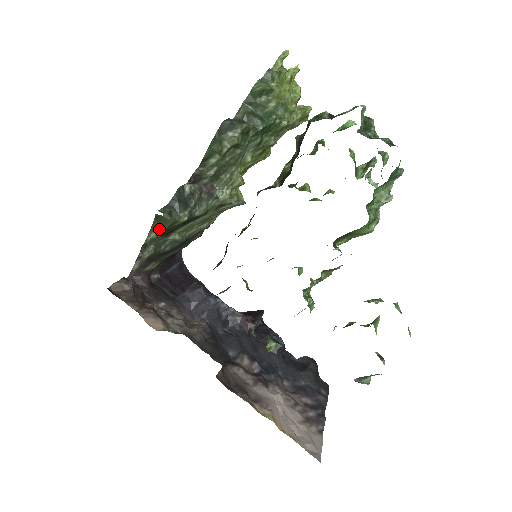
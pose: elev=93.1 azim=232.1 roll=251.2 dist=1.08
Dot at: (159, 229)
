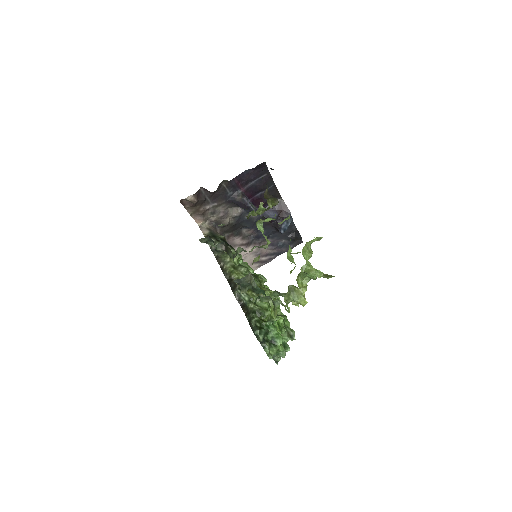
Dot at: occluded
